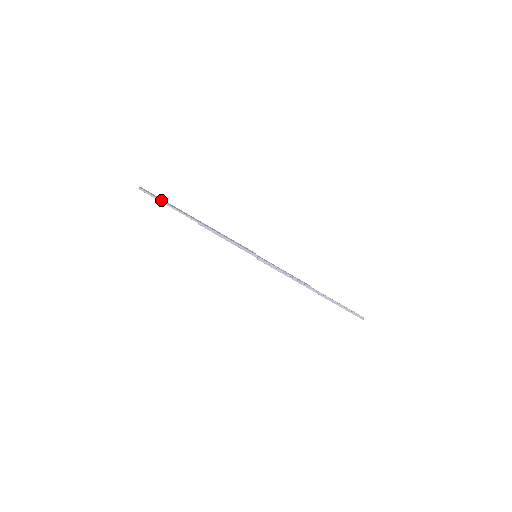
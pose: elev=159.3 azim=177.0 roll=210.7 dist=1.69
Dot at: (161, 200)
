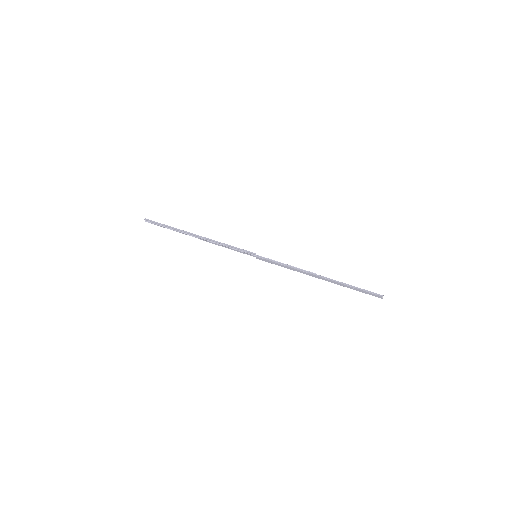
Dot at: (164, 224)
